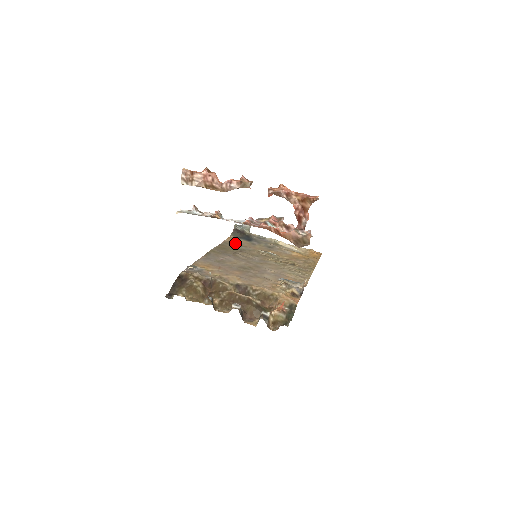
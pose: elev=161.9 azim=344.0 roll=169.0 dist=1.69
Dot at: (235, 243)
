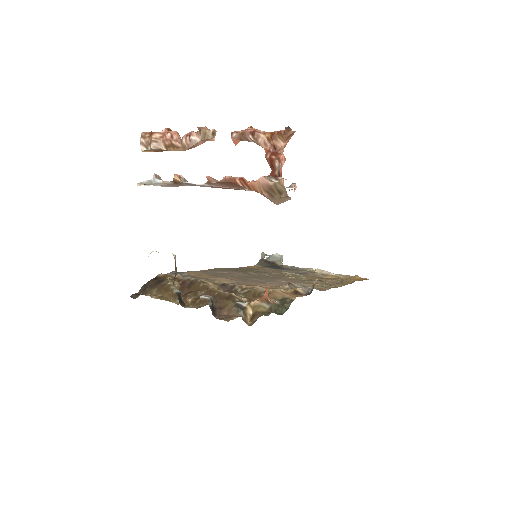
Dot at: occluded
